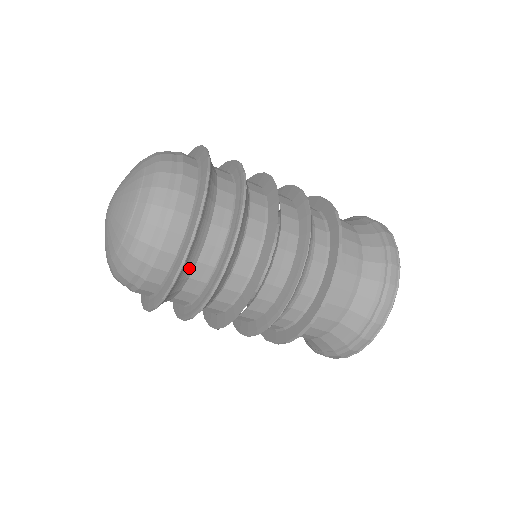
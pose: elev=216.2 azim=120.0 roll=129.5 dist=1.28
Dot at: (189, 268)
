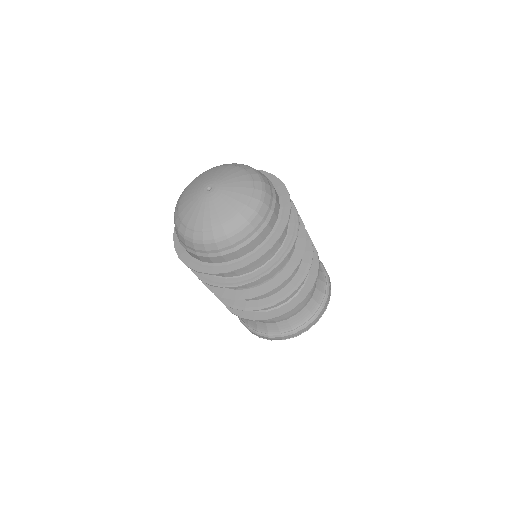
Dot at: occluded
